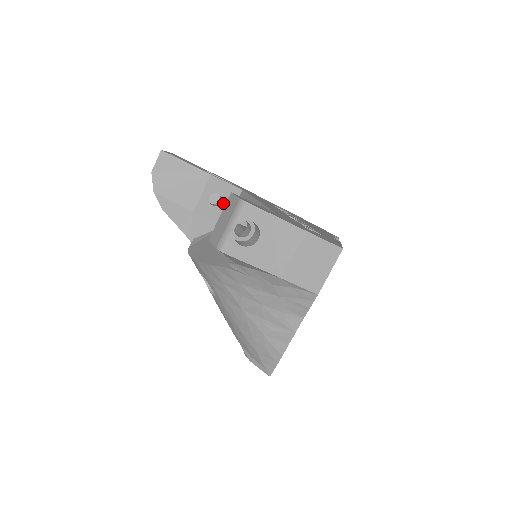
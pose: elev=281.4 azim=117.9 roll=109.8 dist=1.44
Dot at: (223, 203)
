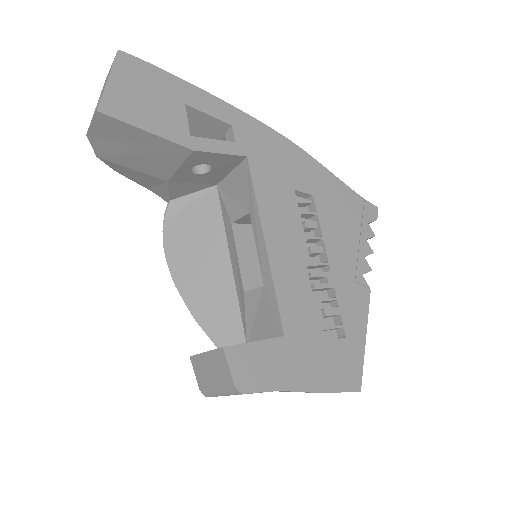
Dot at: (214, 170)
